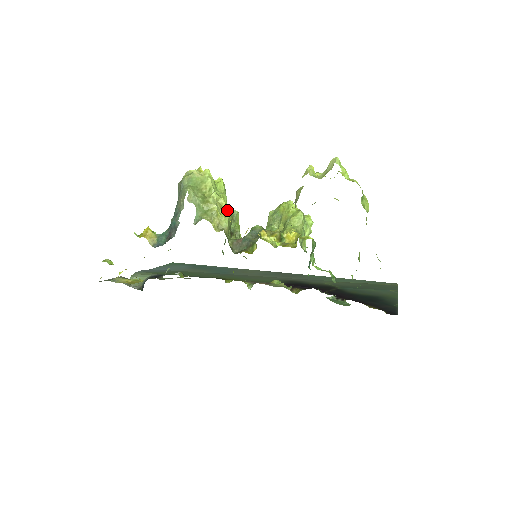
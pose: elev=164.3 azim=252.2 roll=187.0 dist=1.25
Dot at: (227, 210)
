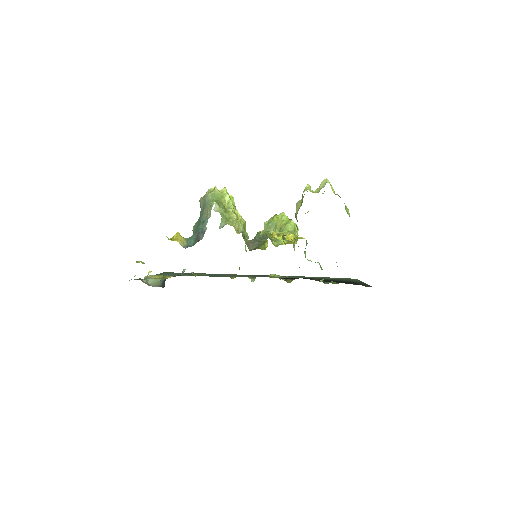
Dot at: (241, 218)
